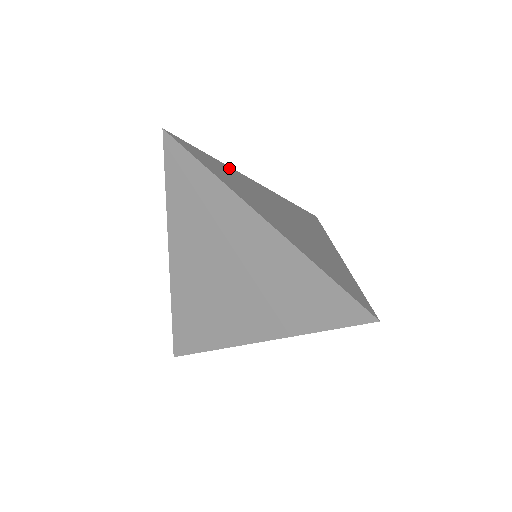
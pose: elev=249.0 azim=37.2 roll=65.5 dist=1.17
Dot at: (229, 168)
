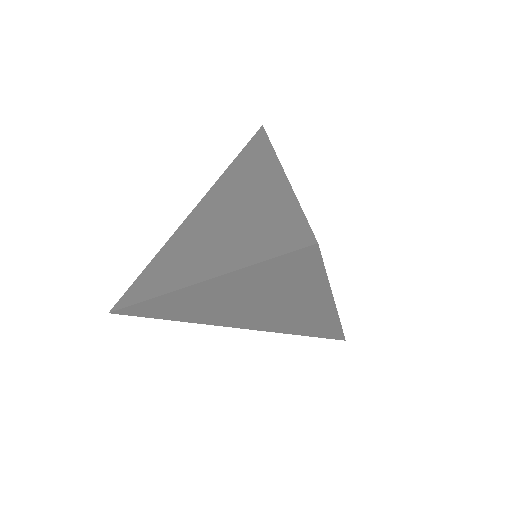
Dot at: occluded
